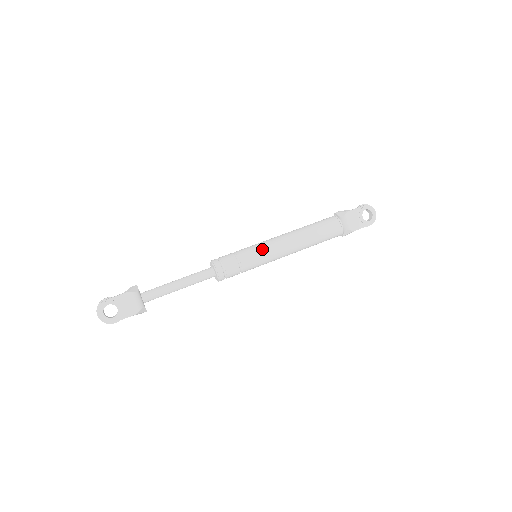
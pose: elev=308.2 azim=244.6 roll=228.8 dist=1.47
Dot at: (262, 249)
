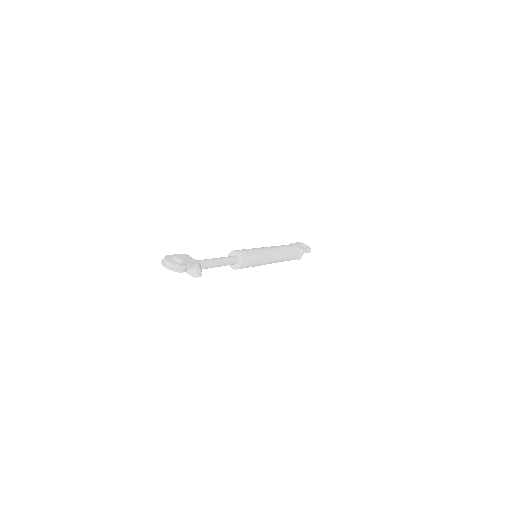
Dot at: (258, 248)
